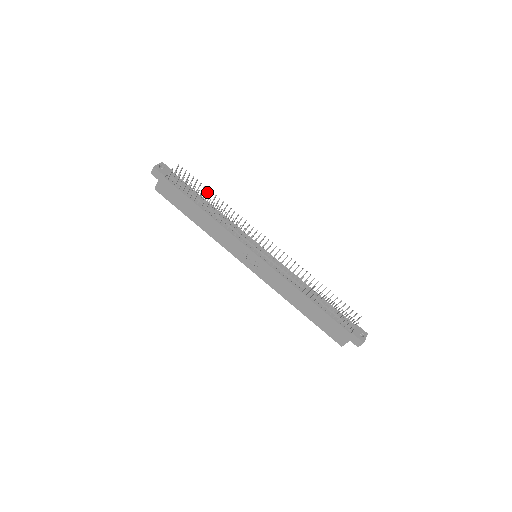
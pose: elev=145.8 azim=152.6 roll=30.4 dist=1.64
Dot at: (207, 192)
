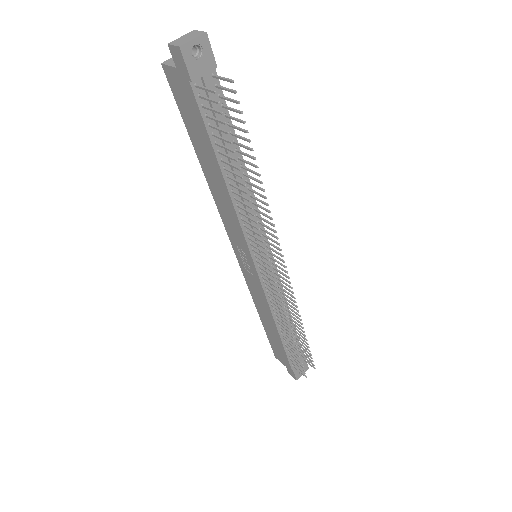
Dot at: (250, 156)
